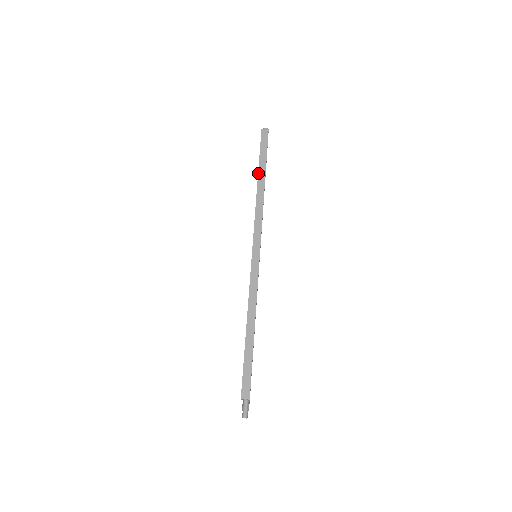
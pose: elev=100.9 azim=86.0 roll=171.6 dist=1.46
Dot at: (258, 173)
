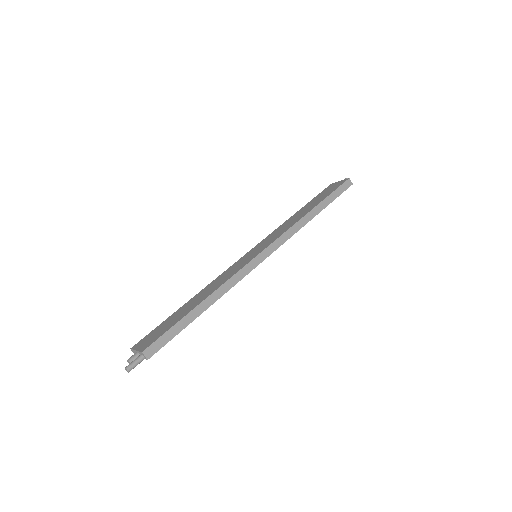
Dot at: (319, 203)
